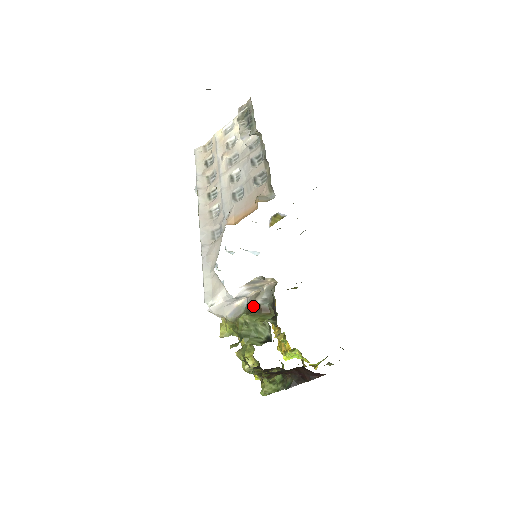
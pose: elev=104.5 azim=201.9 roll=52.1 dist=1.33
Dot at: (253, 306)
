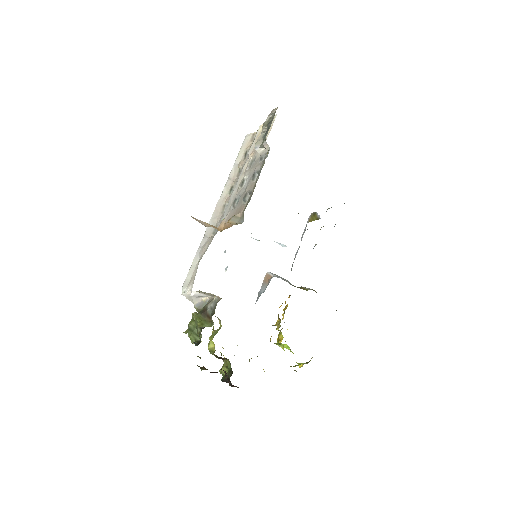
Dot at: (205, 308)
